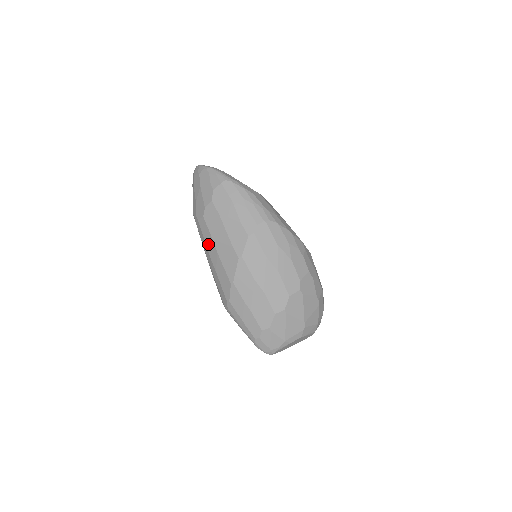
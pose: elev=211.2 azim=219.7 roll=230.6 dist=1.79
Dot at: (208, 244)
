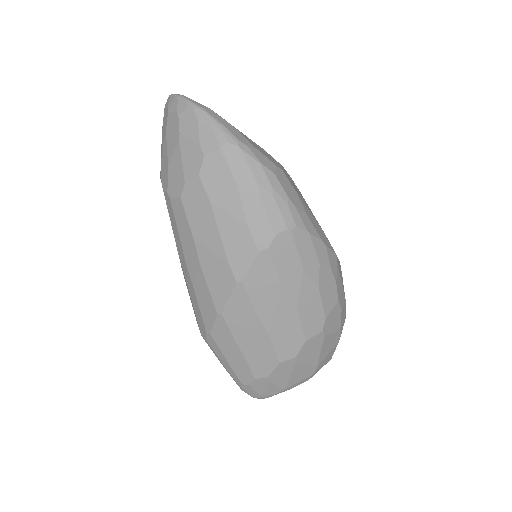
Dot at: (184, 242)
